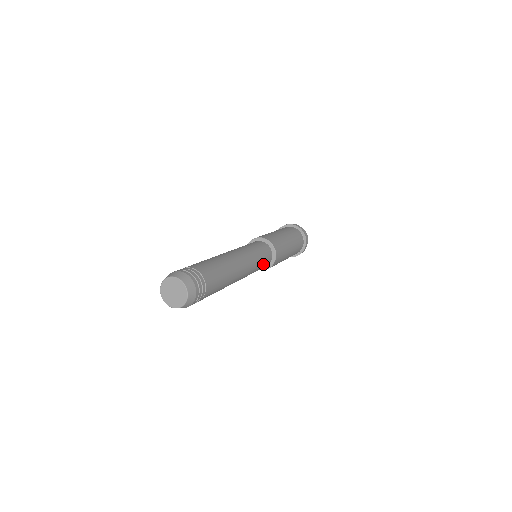
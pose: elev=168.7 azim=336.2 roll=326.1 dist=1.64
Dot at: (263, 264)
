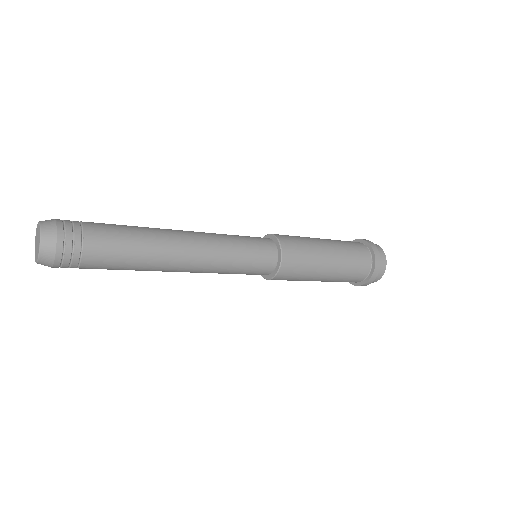
Dot at: (251, 266)
